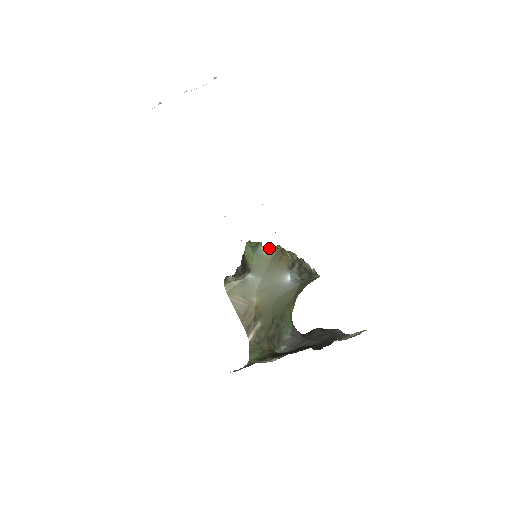
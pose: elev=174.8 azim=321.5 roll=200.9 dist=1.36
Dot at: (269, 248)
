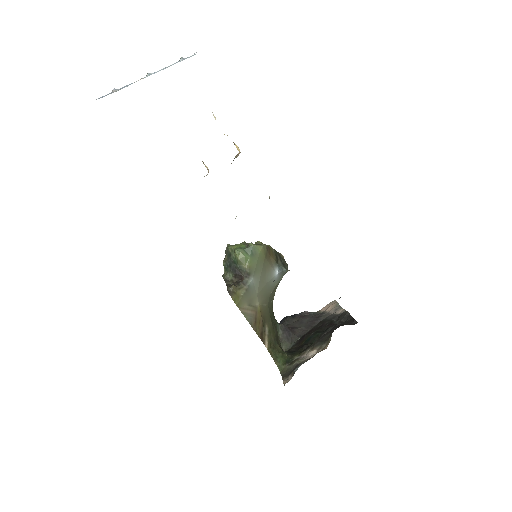
Dot at: (261, 245)
